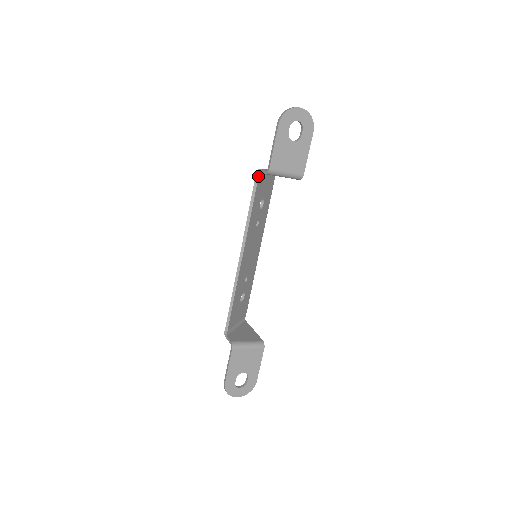
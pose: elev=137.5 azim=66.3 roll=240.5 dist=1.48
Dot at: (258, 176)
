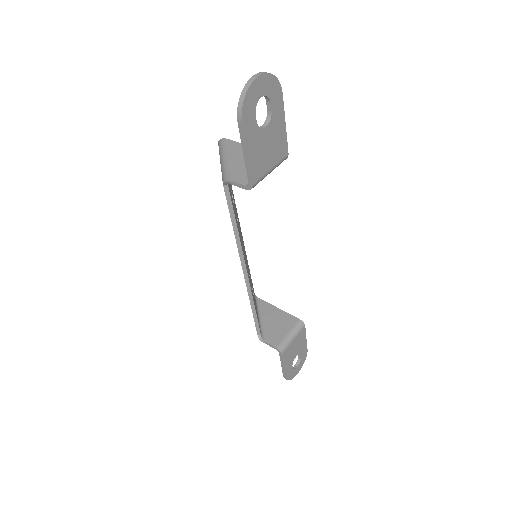
Dot at: (227, 186)
